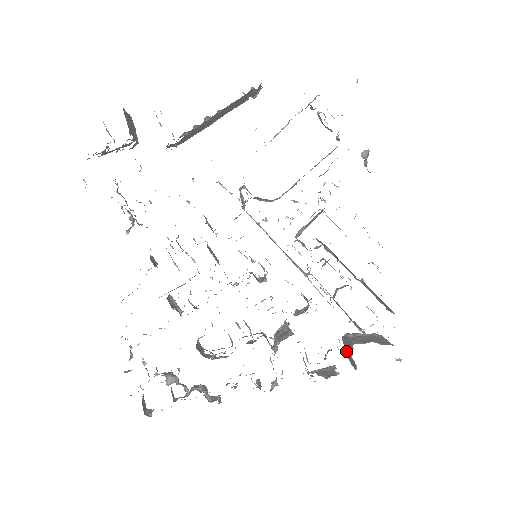
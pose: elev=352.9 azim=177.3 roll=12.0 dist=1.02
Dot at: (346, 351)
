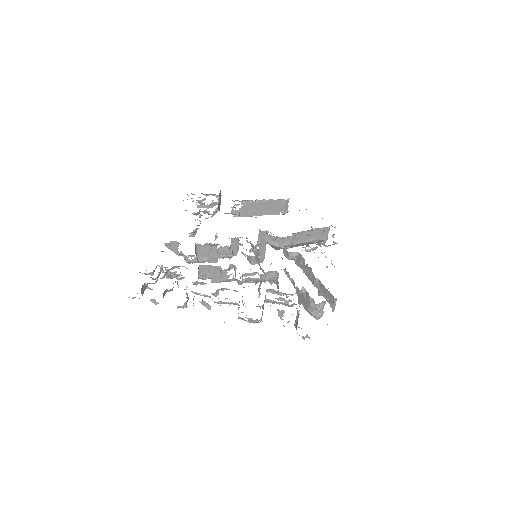
Dot at: (295, 321)
